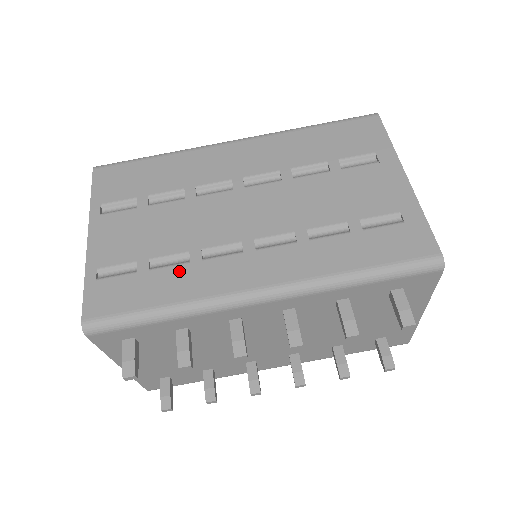
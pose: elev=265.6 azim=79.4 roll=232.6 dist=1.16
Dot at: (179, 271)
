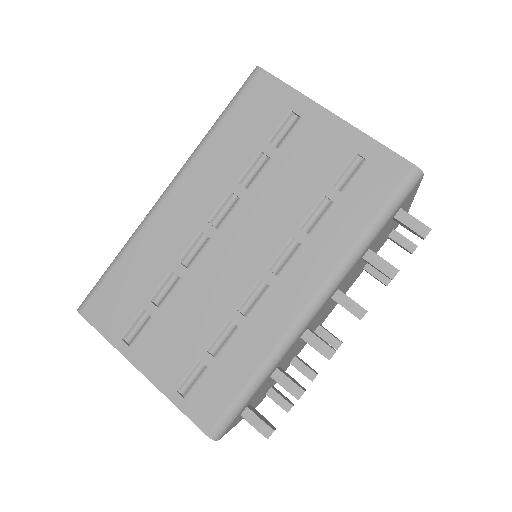
Dot at: (238, 341)
